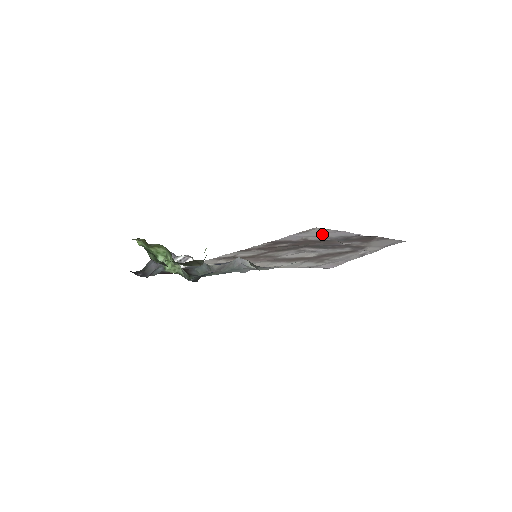
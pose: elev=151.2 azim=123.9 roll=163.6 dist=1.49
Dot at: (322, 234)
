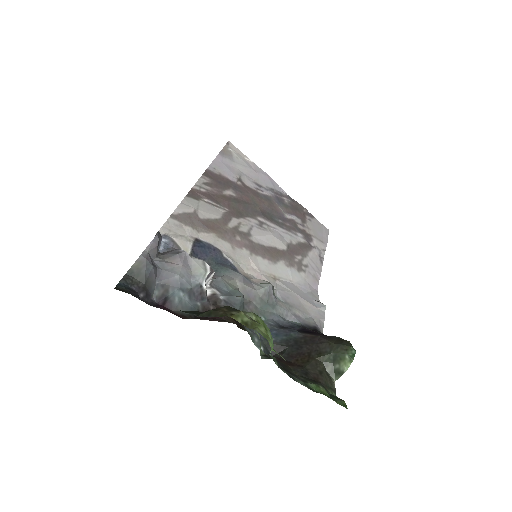
Dot at: (250, 172)
